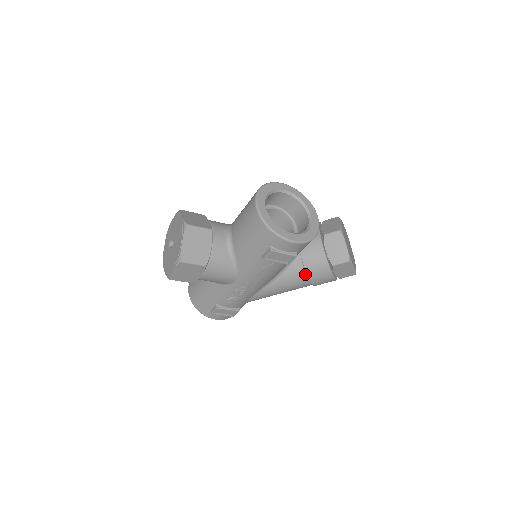
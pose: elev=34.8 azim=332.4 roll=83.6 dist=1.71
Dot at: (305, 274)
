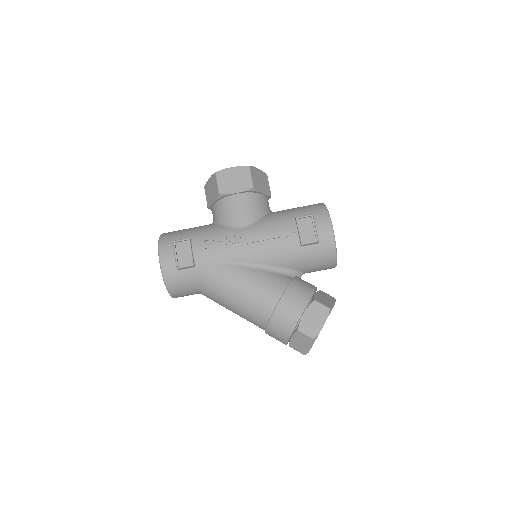
Dot at: (285, 287)
